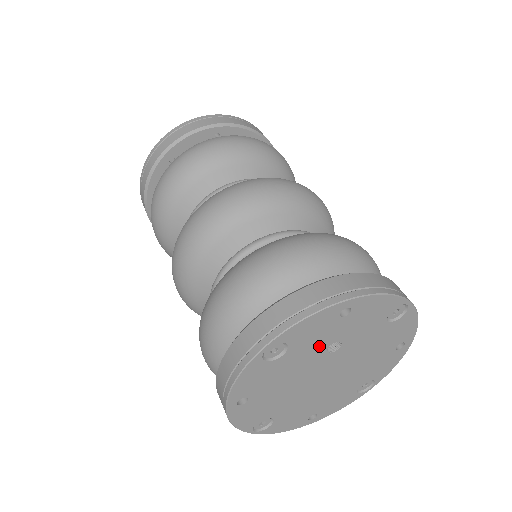
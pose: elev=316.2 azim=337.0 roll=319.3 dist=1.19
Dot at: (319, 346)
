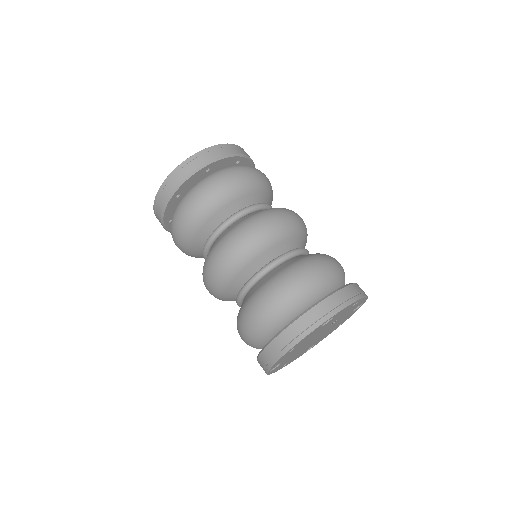
Dot at: occluded
